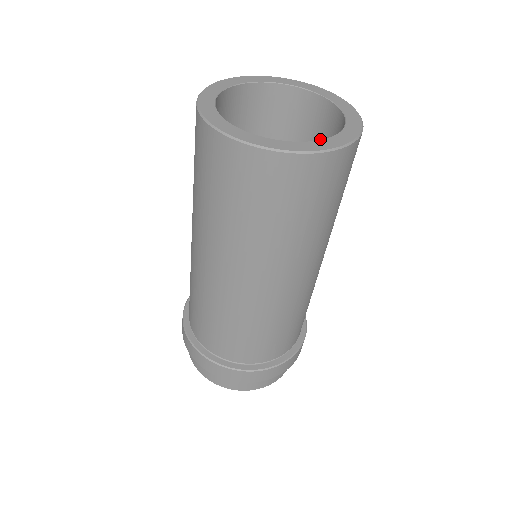
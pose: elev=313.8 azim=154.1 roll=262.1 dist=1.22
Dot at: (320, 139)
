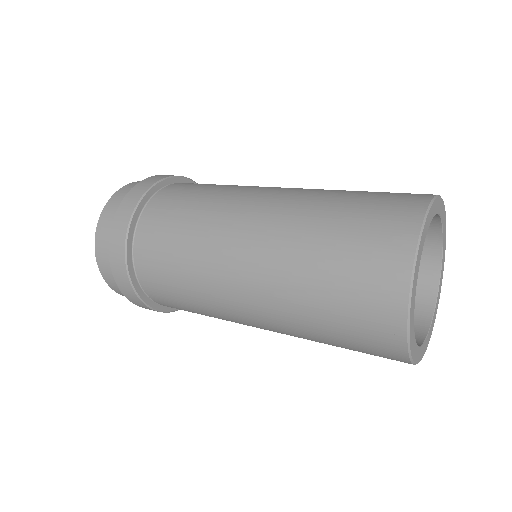
Dot at: occluded
